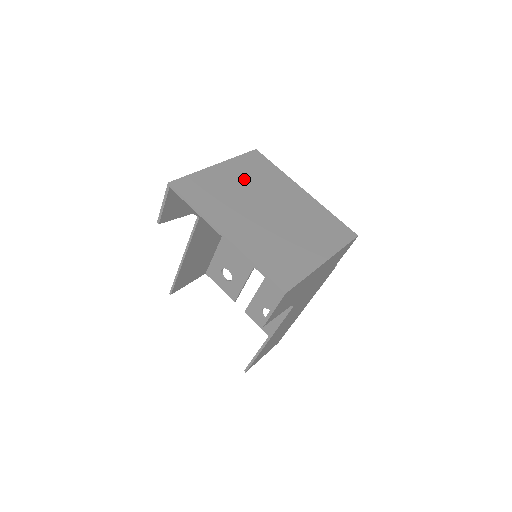
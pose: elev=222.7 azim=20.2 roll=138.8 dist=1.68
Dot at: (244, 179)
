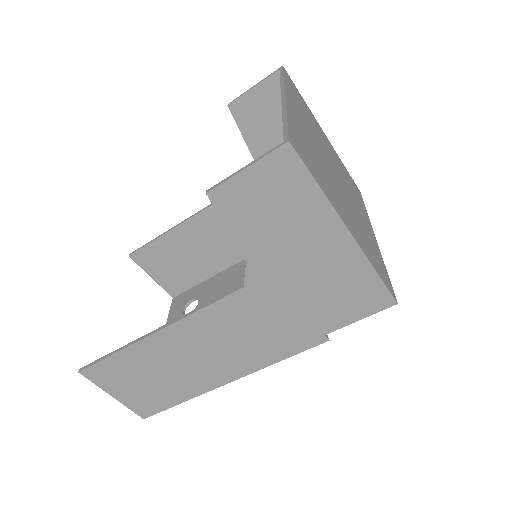
Dot at: (336, 159)
